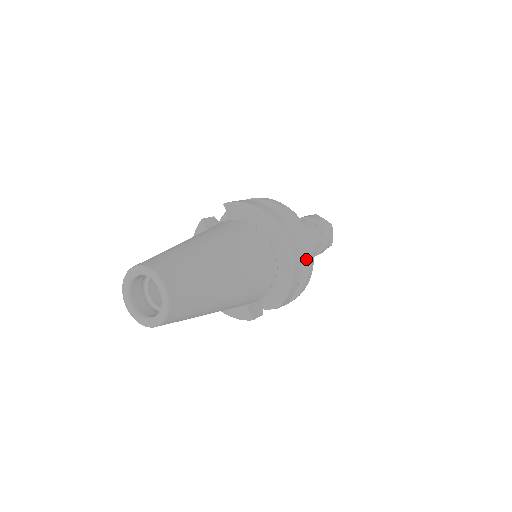
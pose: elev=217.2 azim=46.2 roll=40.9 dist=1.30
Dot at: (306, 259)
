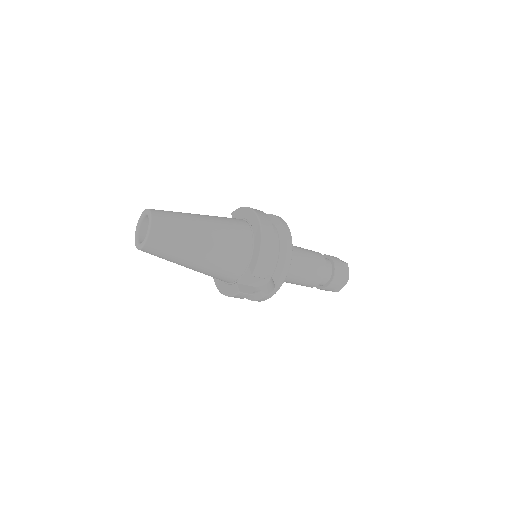
Dot at: (284, 246)
